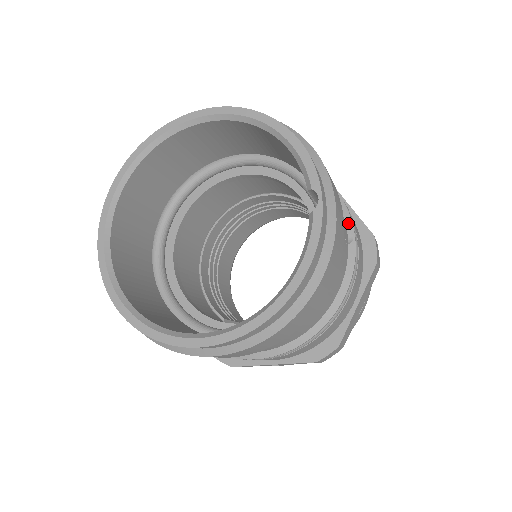
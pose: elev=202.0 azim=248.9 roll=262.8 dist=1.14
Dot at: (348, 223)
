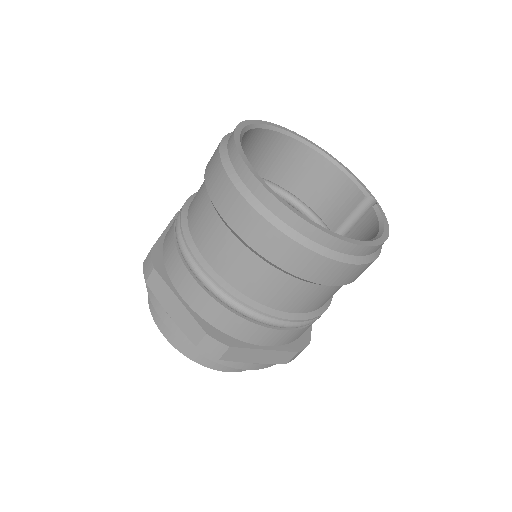
Dot at: occluded
